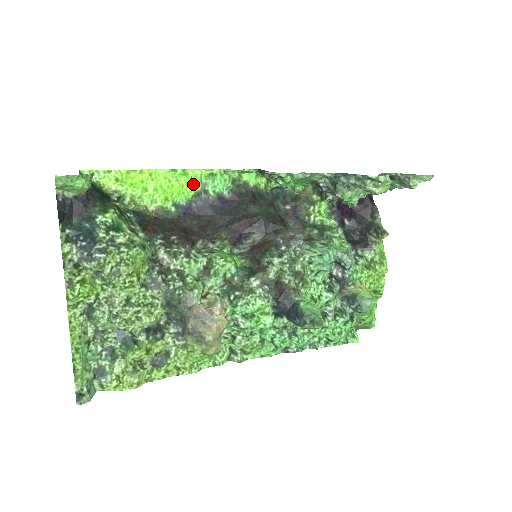
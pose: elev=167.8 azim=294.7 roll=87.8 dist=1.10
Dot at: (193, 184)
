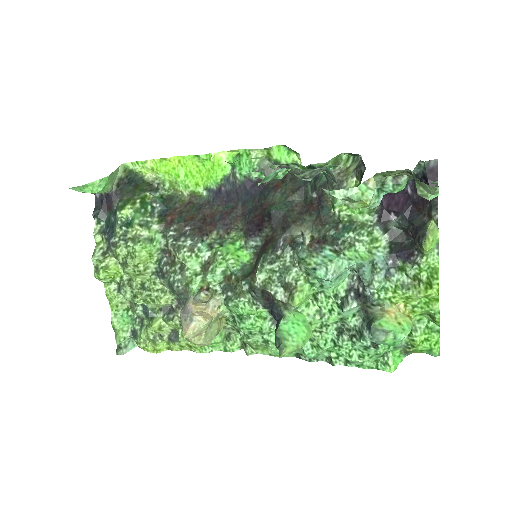
Dot at: (219, 168)
